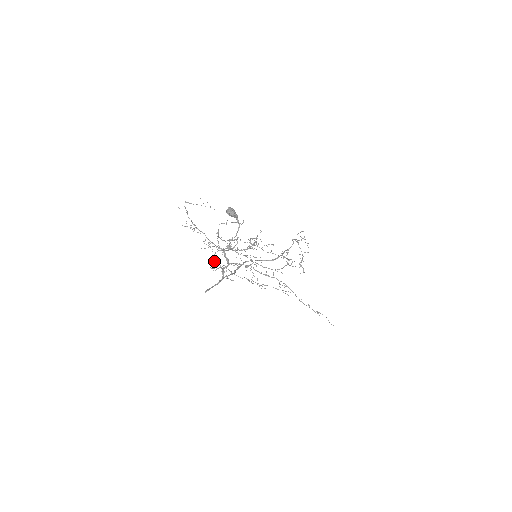
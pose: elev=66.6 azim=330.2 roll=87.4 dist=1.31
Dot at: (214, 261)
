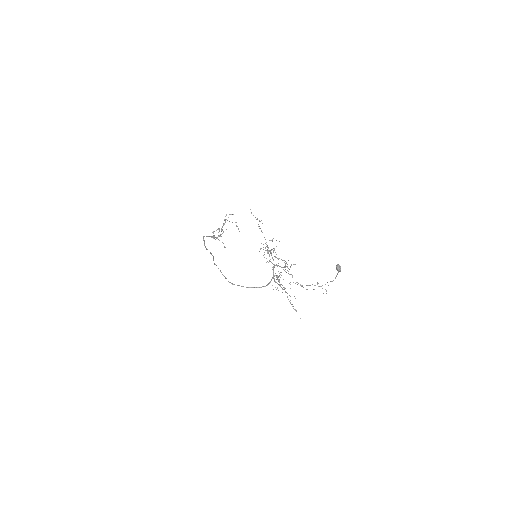
Dot at: occluded
